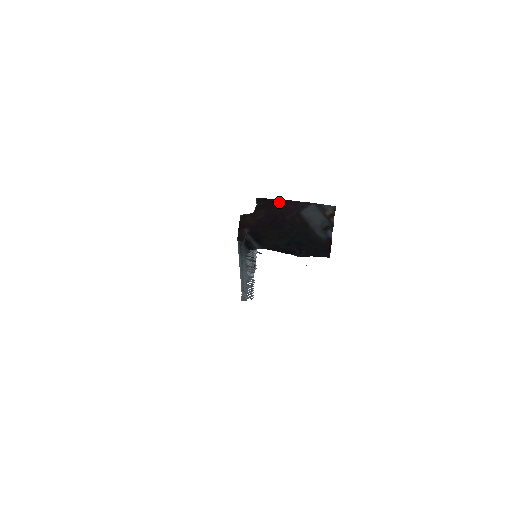
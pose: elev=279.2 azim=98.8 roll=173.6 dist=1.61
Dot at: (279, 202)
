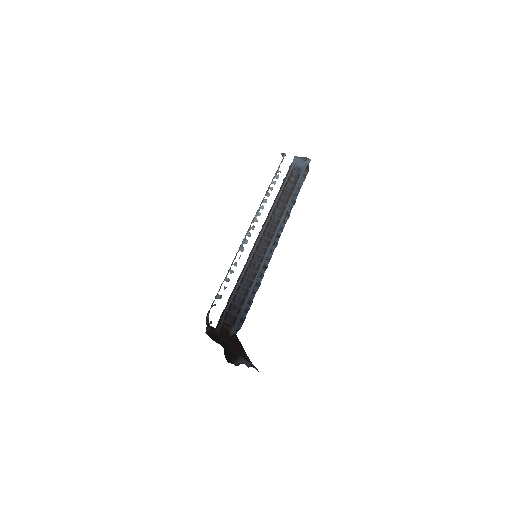
Dot at: (241, 348)
